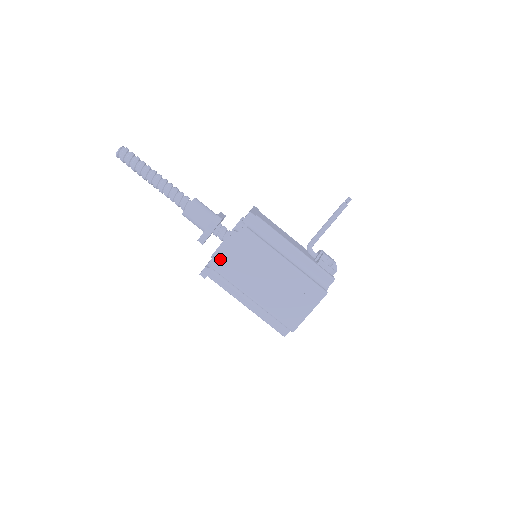
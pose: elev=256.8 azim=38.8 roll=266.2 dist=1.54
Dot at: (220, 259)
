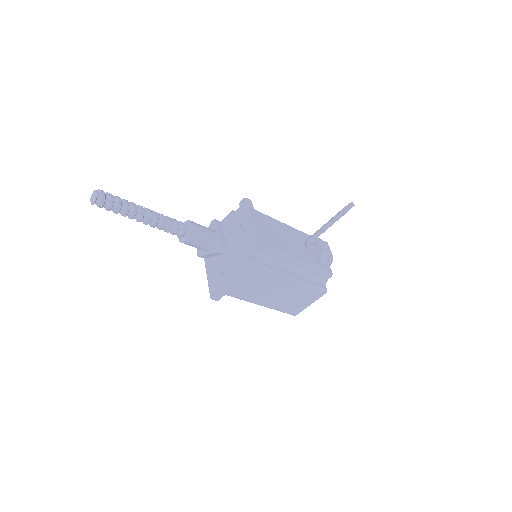
Dot at: (231, 289)
